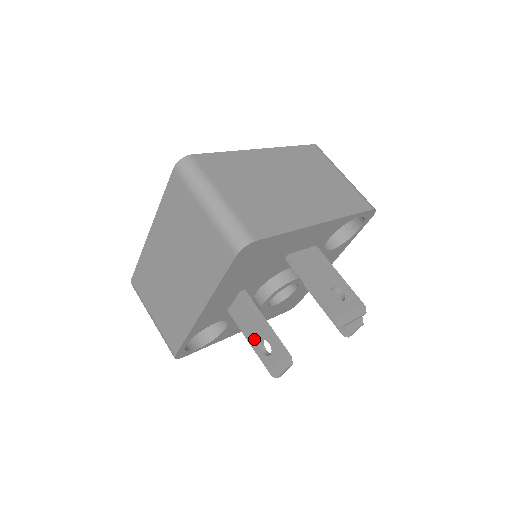
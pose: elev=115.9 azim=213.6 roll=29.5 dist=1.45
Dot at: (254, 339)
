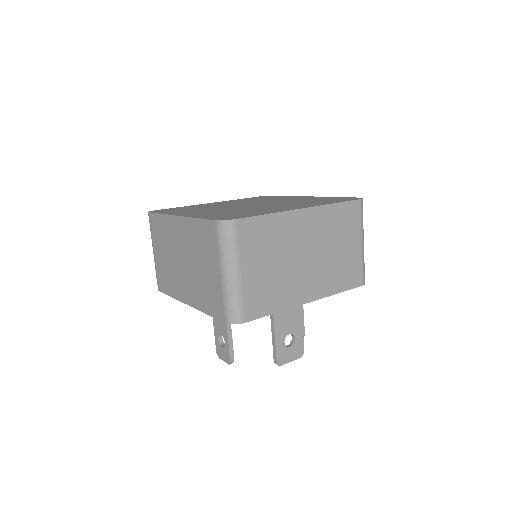
Dot at: (217, 328)
